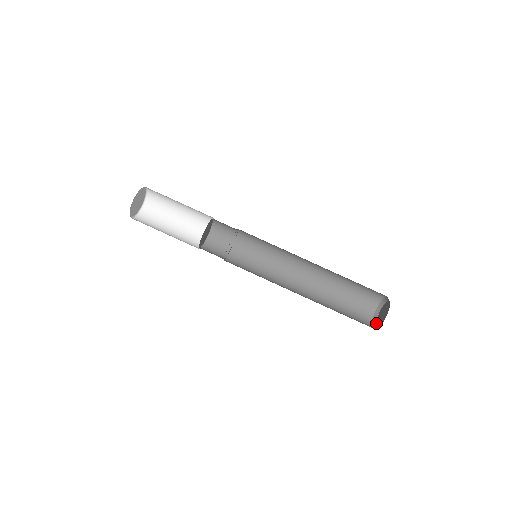
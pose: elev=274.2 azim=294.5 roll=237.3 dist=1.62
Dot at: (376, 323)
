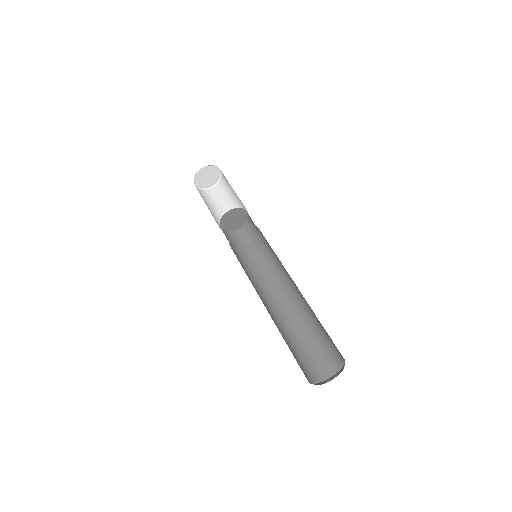
Dot at: occluded
